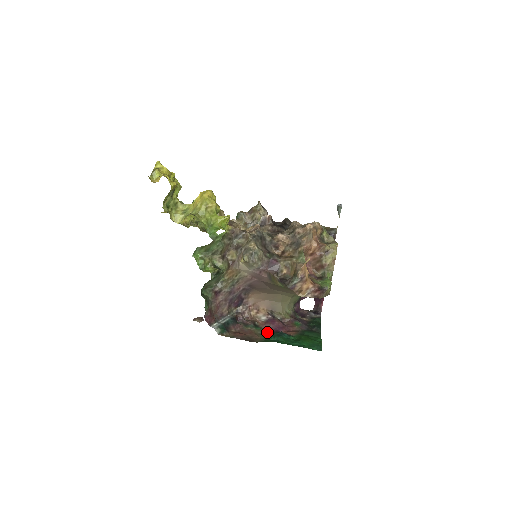
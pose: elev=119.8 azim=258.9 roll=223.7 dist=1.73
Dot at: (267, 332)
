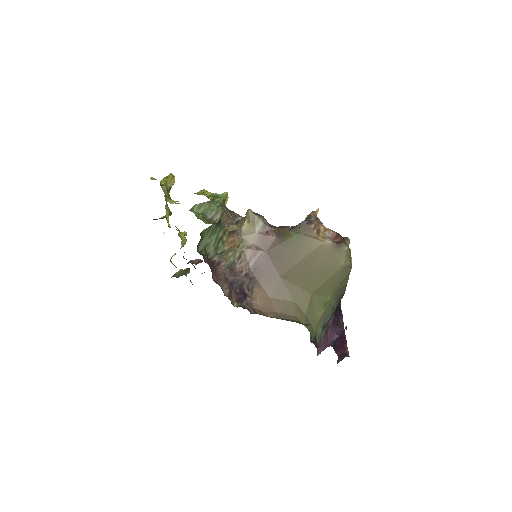
Dot at: occluded
